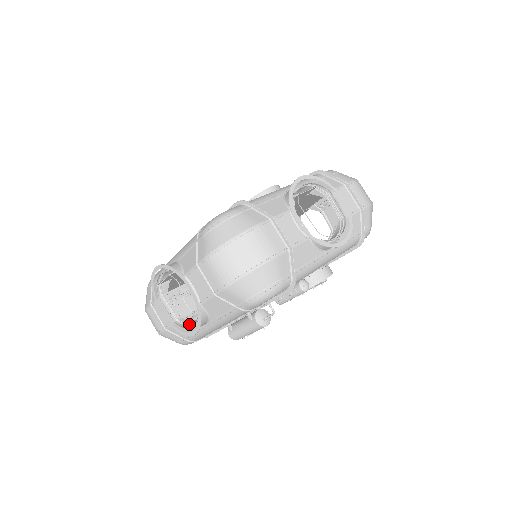
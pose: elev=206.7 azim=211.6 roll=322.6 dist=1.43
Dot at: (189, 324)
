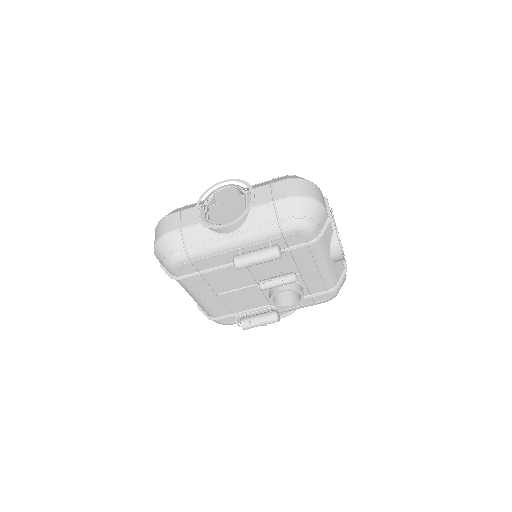
Dot at: (219, 225)
